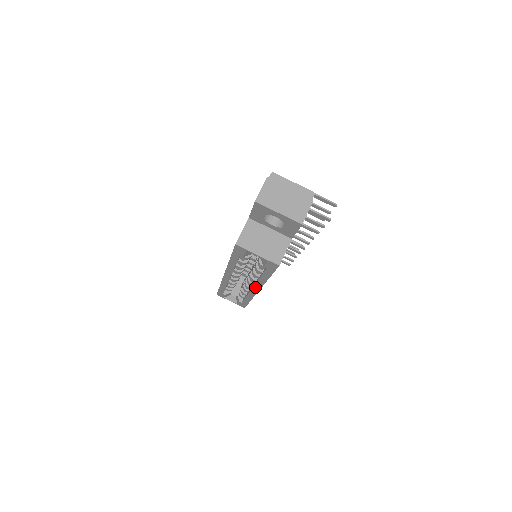
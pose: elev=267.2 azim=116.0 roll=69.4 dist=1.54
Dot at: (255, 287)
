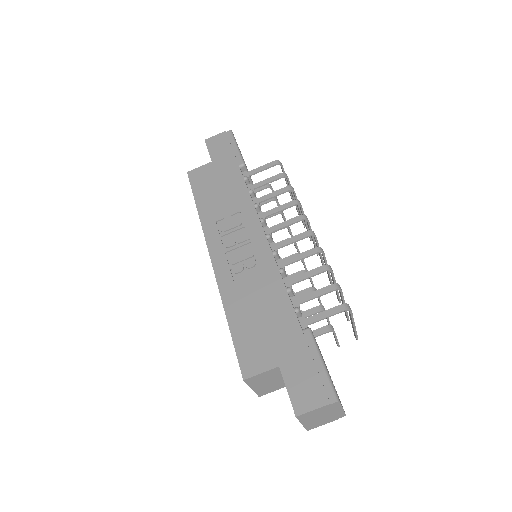
Dot at: occluded
